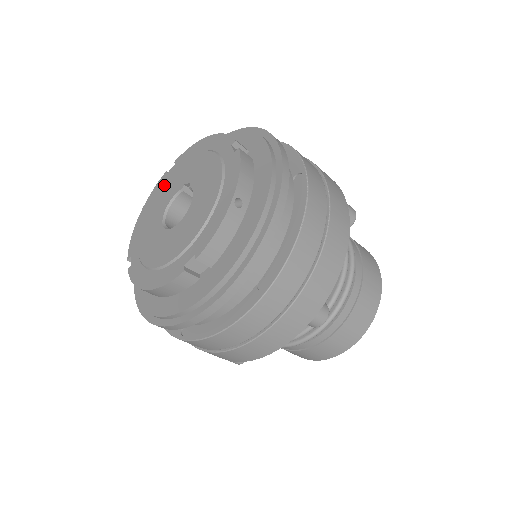
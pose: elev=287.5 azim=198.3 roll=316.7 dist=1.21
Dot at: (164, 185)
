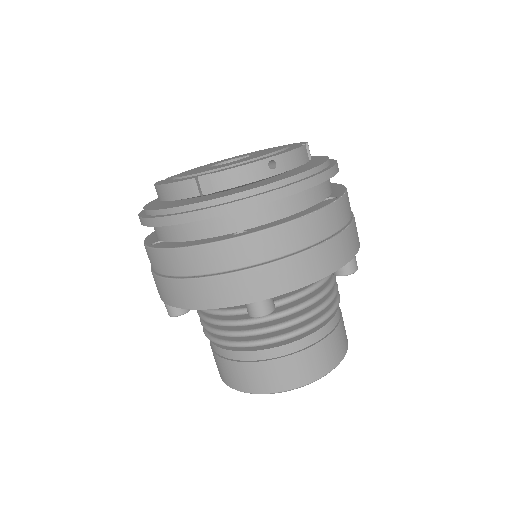
Dot at: (236, 156)
